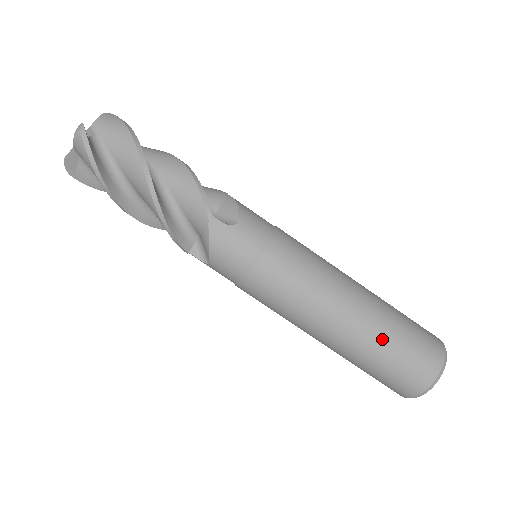
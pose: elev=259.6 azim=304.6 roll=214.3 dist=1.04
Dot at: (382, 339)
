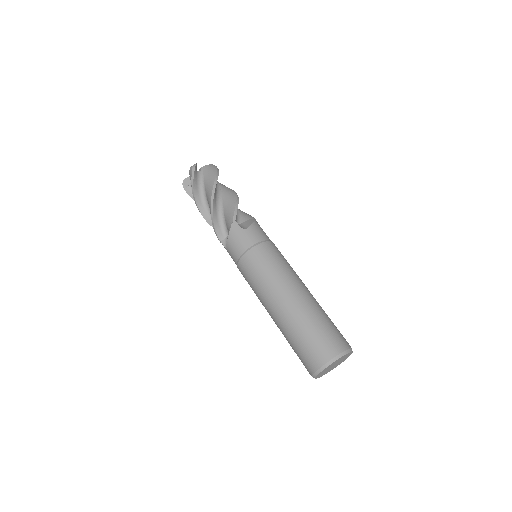
Dot at: (302, 321)
